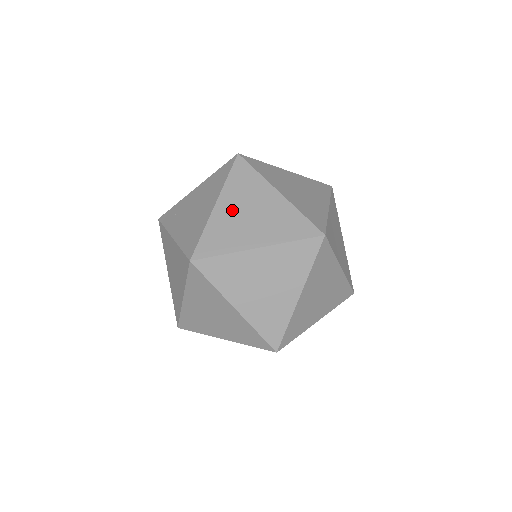
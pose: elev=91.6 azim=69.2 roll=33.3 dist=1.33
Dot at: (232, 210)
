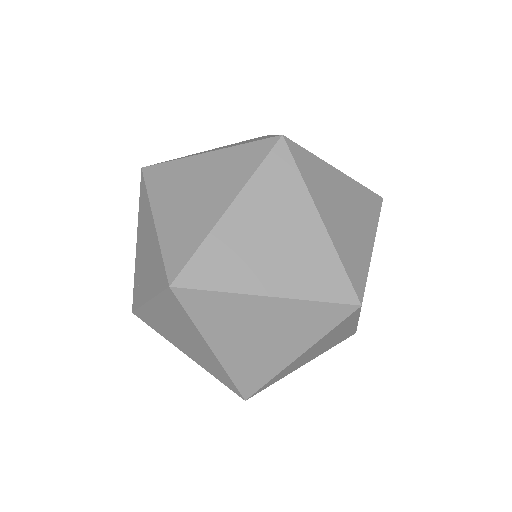
Dot at: (174, 208)
